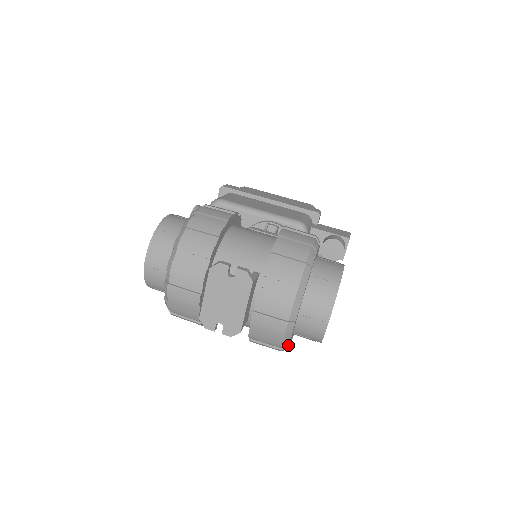
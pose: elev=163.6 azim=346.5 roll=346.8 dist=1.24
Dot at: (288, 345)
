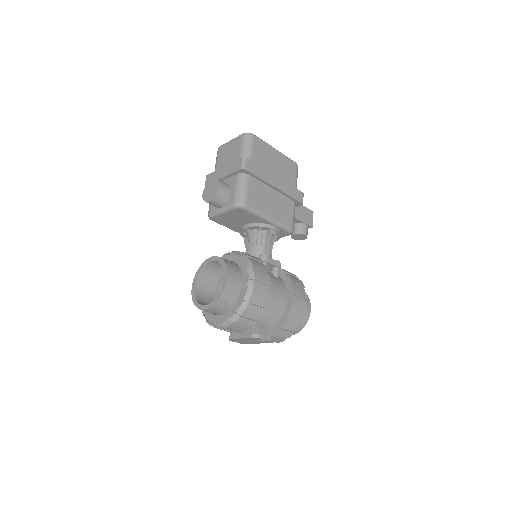
Dot at: occluded
